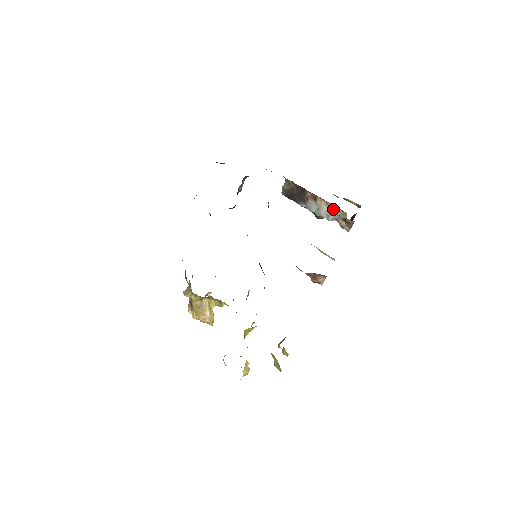
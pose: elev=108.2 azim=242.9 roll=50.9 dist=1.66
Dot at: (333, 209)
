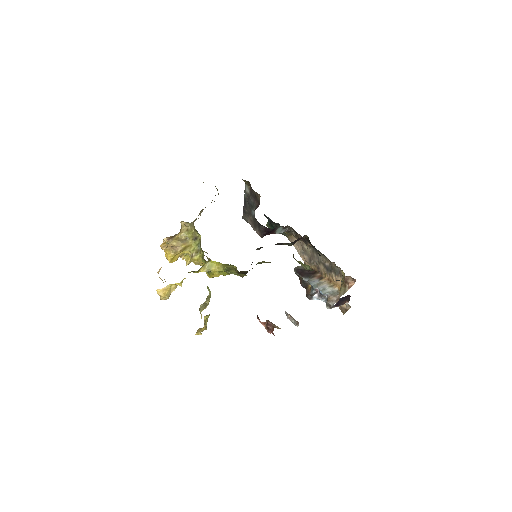
Dot at: (332, 287)
